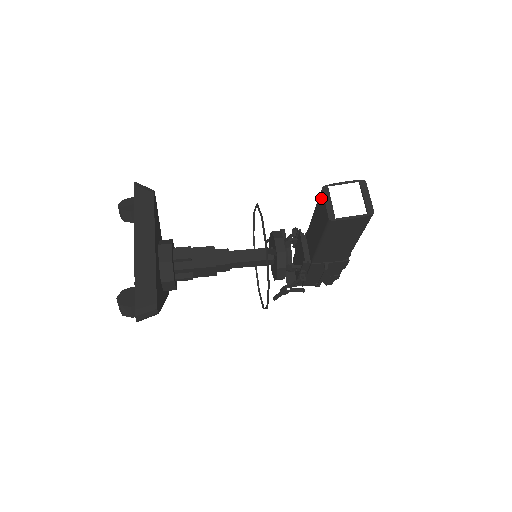
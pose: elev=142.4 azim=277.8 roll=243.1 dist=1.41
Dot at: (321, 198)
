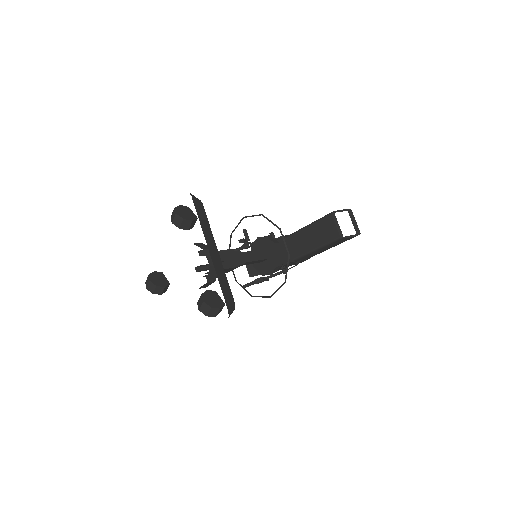
Dot at: (328, 220)
